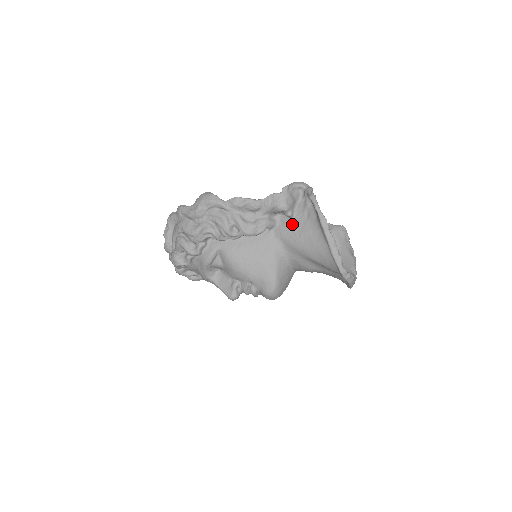
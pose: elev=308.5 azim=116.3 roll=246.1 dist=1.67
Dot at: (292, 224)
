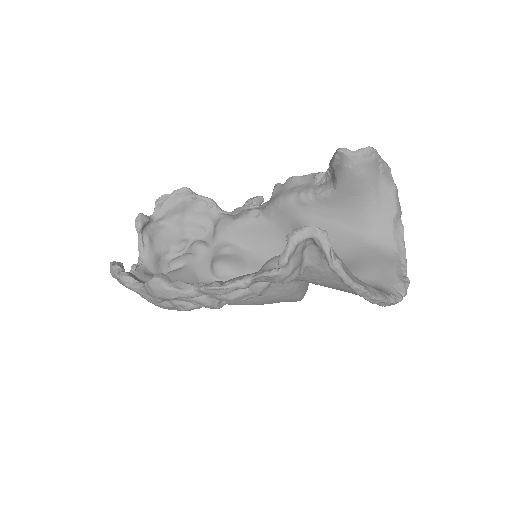
Dot at: (307, 273)
